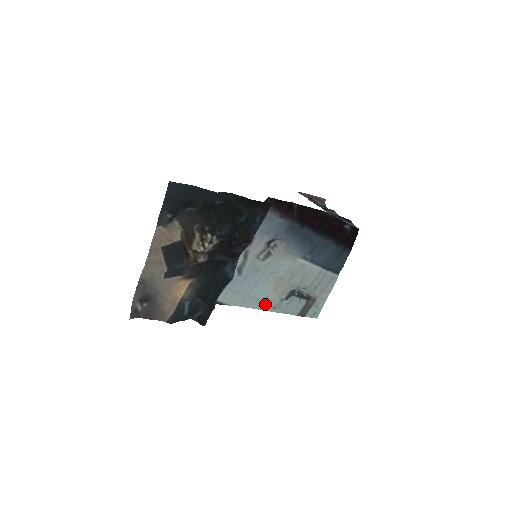
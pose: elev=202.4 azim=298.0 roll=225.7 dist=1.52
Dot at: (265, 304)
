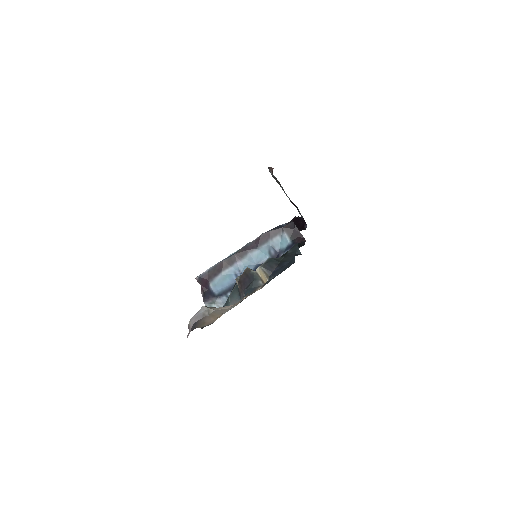
Dot at: occluded
